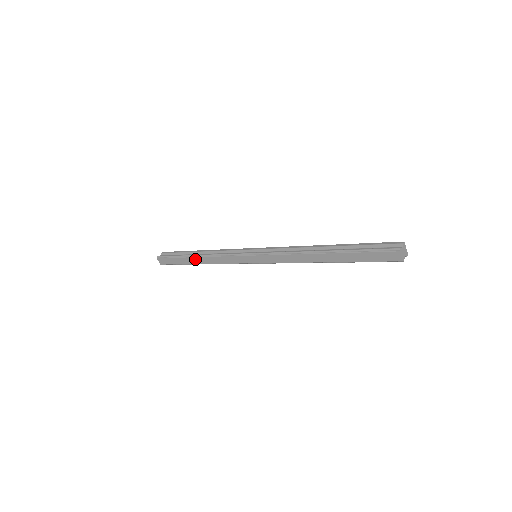
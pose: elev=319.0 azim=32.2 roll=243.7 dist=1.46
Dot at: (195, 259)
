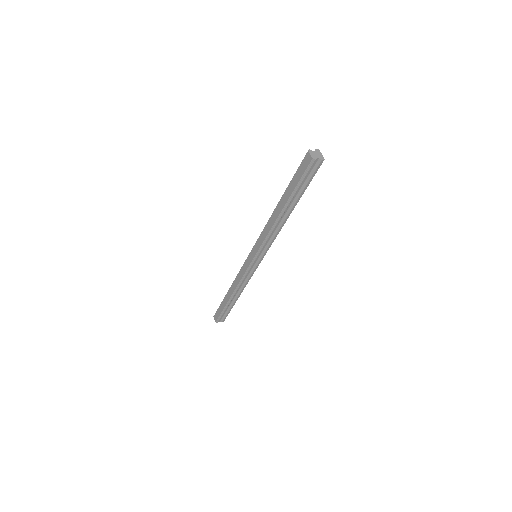
Dot at: (228, 293)
